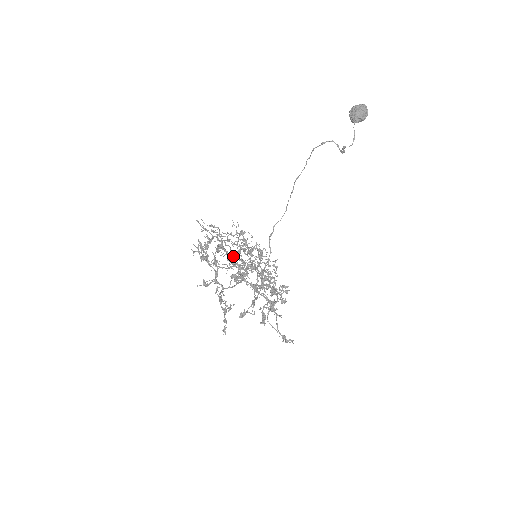
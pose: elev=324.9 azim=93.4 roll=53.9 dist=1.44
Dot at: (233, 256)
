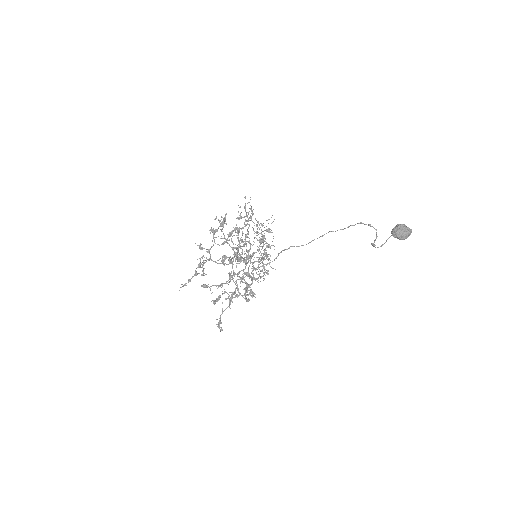
Dot at: (240, 243)
